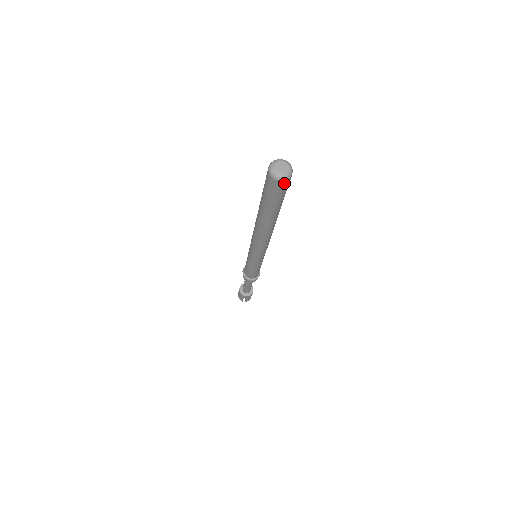
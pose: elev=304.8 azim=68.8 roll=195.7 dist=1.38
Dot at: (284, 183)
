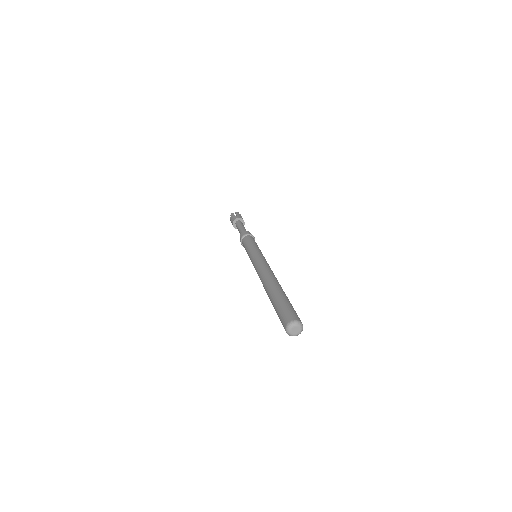
Dot at: occluded
